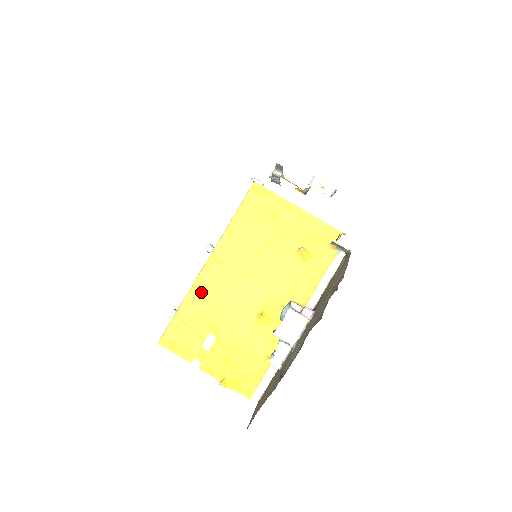
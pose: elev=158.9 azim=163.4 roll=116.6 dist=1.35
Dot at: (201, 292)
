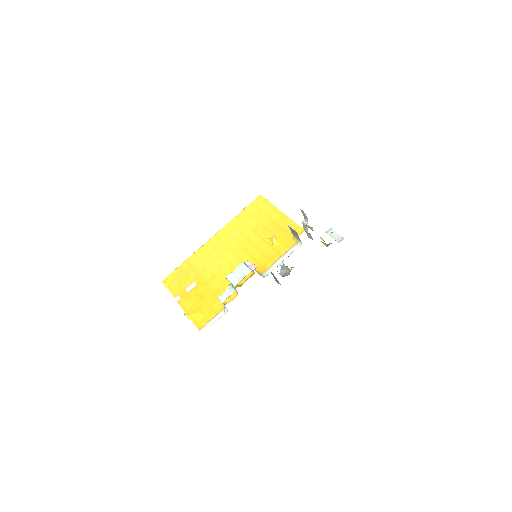
Dot at: (201, 255)
